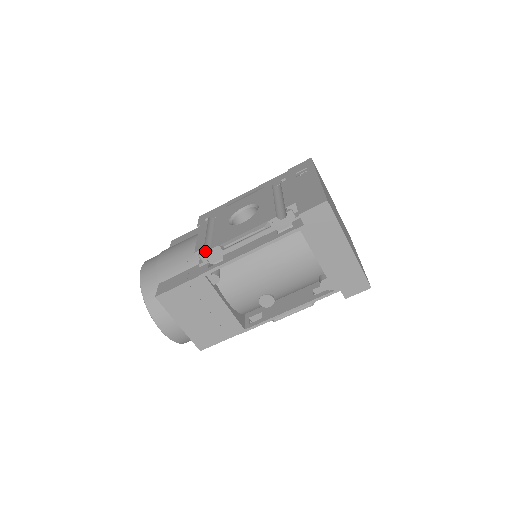
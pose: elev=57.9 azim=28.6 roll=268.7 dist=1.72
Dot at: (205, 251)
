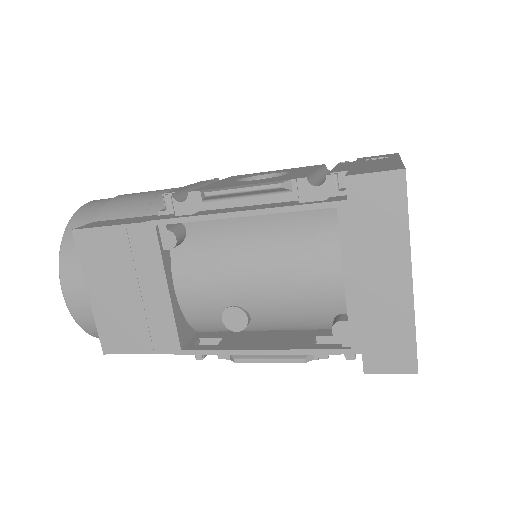
Dot at: (178, 196)
